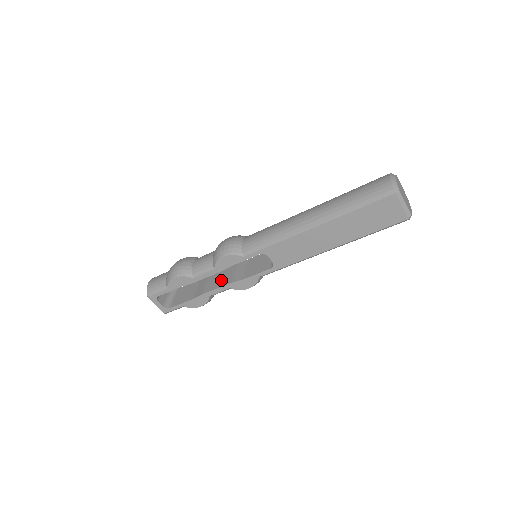
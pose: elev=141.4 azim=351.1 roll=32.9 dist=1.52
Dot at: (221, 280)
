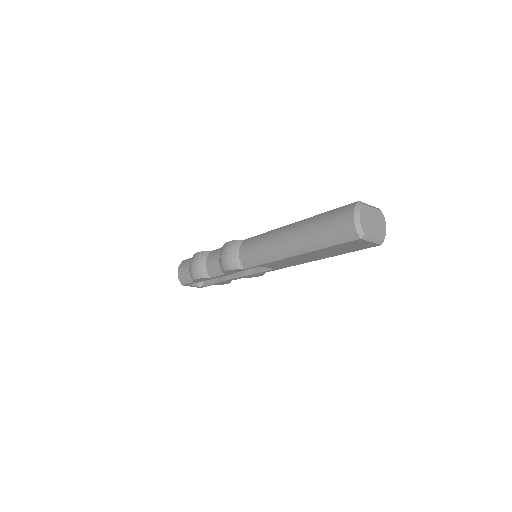
Dot at: occluded
